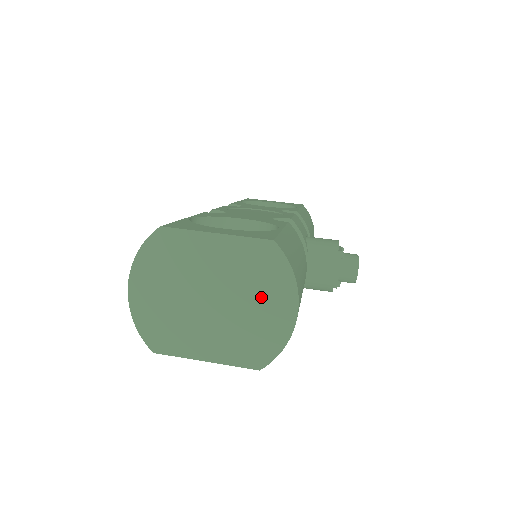
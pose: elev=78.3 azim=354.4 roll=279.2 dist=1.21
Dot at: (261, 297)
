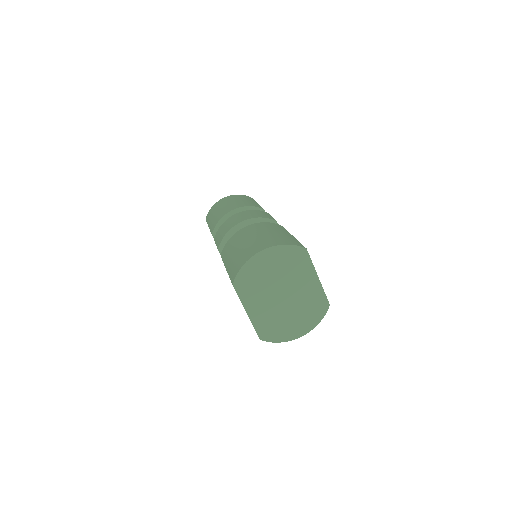
Dot at: (299, 317)
